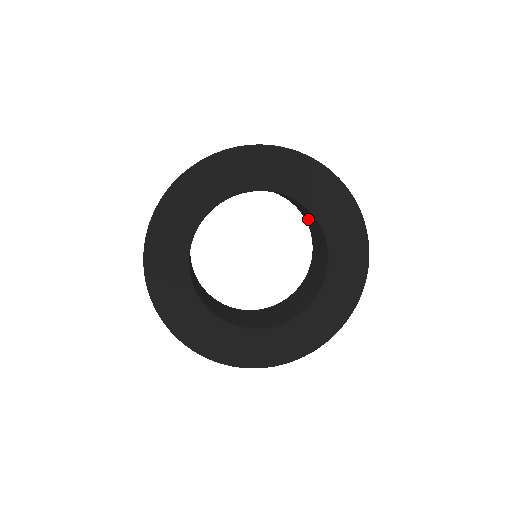
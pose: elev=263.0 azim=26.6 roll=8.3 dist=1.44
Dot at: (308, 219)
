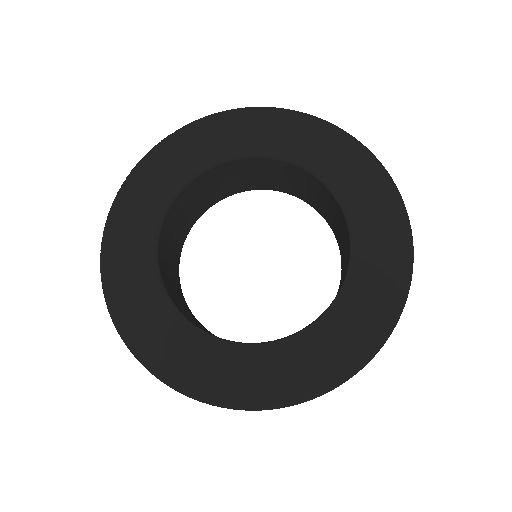
Dot at: (344, 261)
